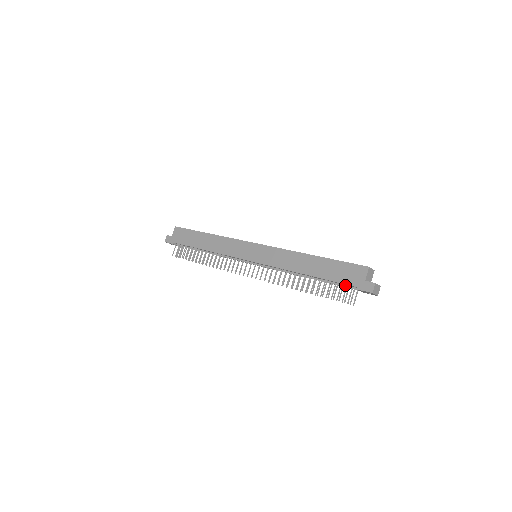
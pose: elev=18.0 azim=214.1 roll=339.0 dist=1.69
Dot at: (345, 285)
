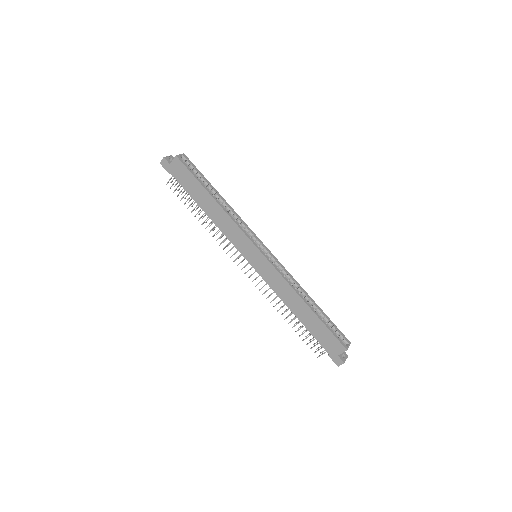
Dot at: occluded
